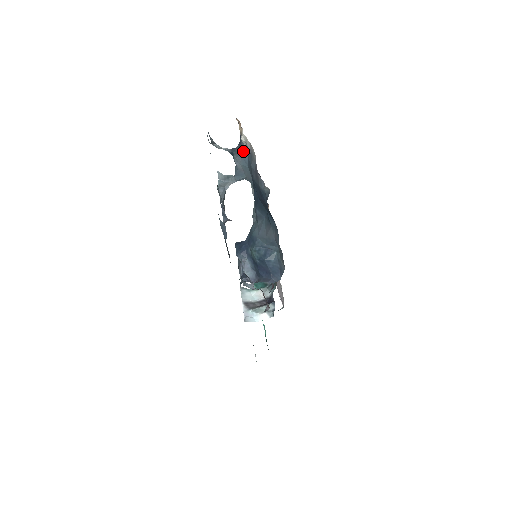
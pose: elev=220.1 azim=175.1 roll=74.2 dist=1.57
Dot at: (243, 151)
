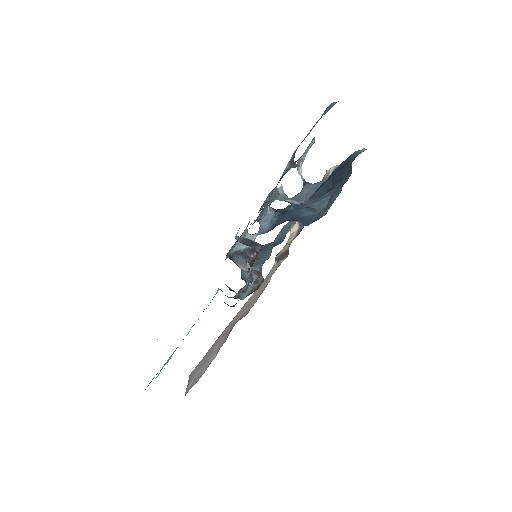
Dot at: (320, 182)
